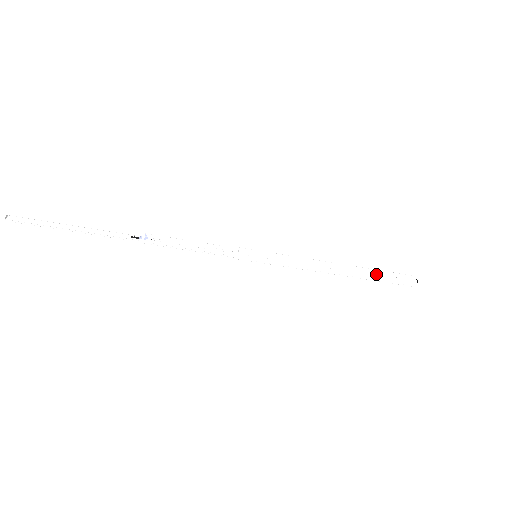
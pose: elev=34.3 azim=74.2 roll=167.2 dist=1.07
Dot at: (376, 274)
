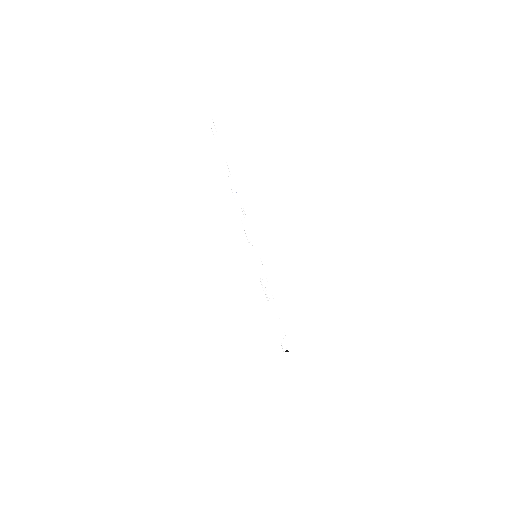
Dot at: (280, 326)
